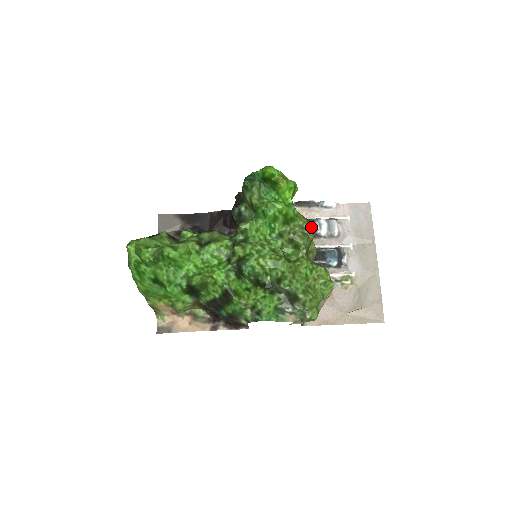
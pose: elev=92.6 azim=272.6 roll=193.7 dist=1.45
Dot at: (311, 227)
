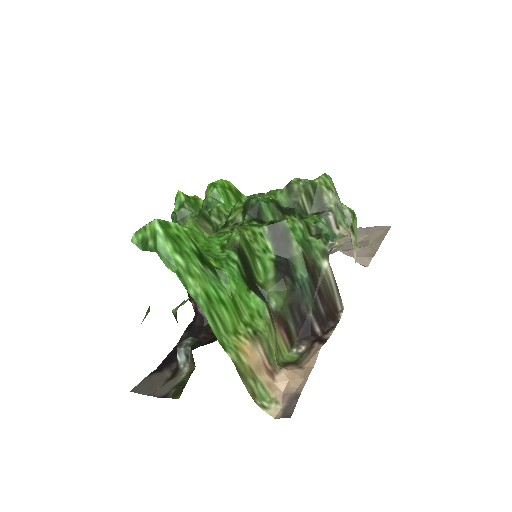
Dot at: occluded
